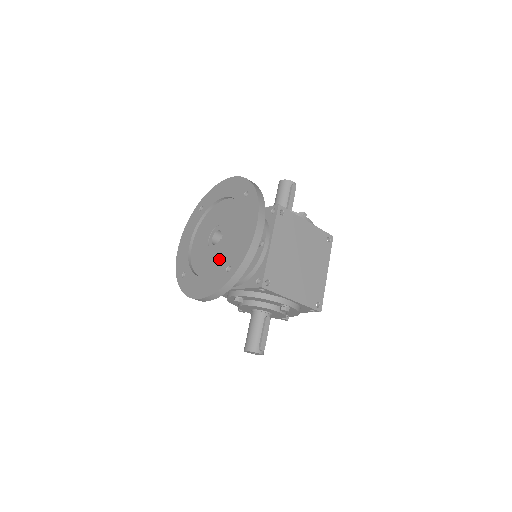
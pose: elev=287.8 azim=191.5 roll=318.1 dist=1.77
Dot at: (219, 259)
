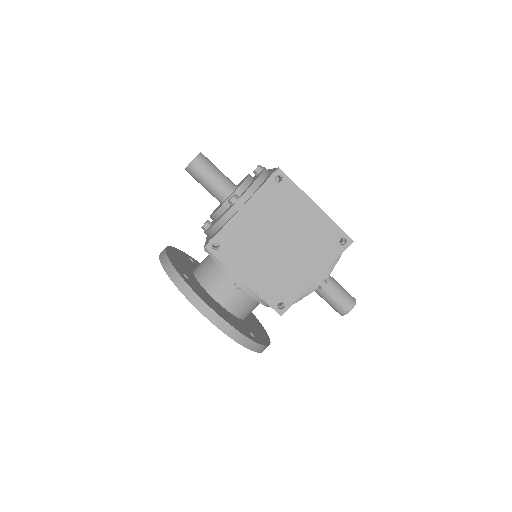
Dot at: occluded
